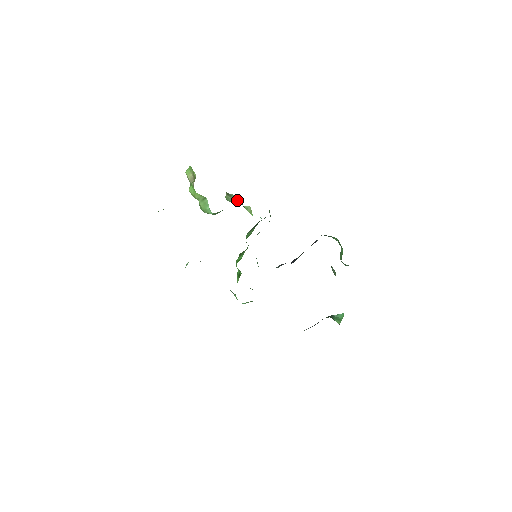
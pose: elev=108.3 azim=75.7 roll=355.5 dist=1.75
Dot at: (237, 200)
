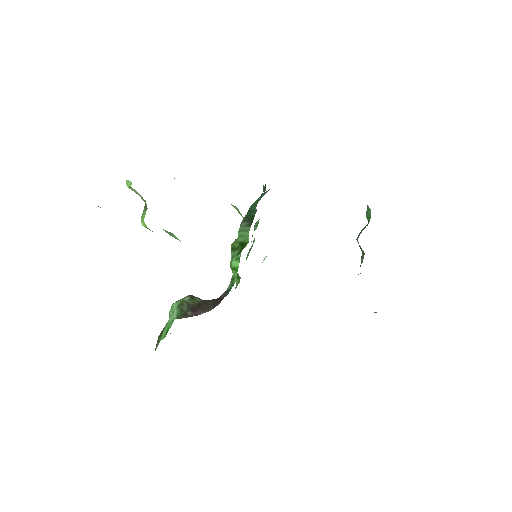
Dot at: occluded
